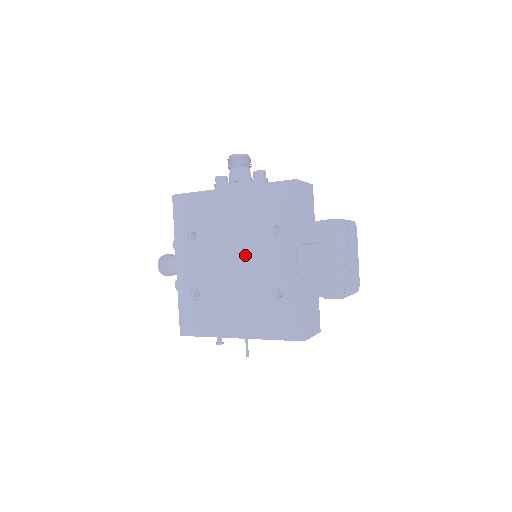
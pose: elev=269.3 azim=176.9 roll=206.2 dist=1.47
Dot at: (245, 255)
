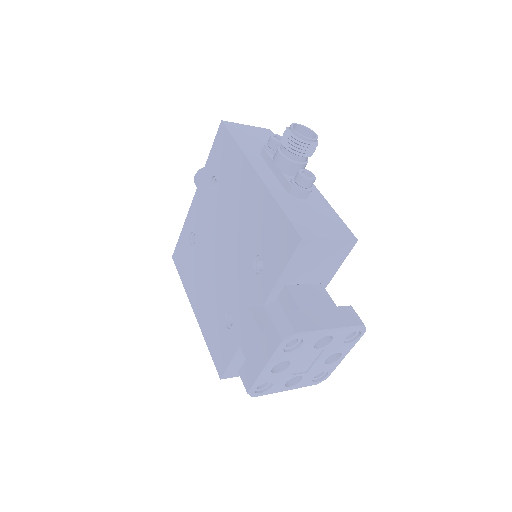
Dot at: (230, 255)
